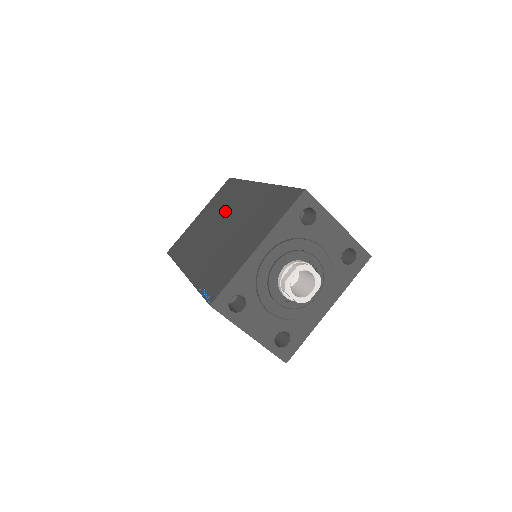
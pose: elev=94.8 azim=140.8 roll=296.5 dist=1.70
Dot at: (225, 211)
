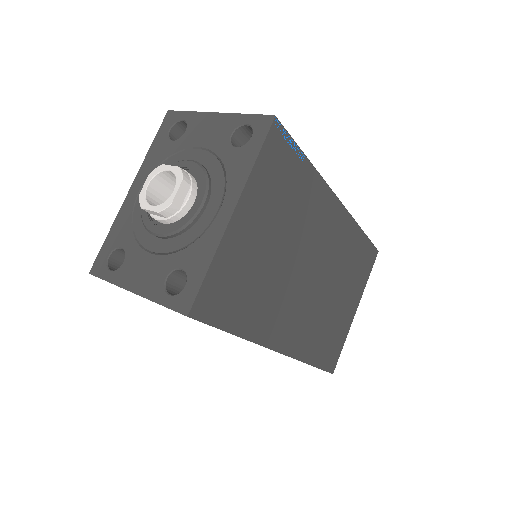
Dot at: occluded
